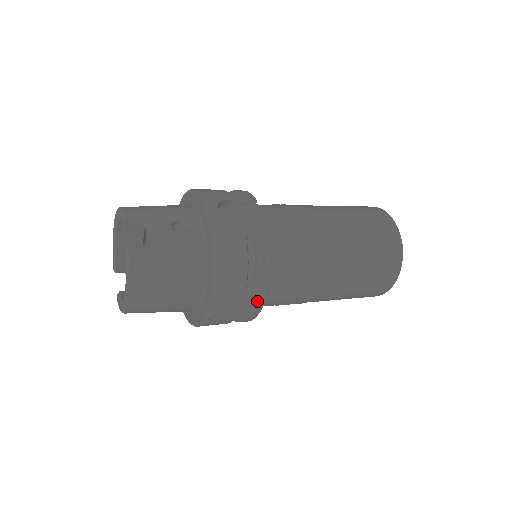
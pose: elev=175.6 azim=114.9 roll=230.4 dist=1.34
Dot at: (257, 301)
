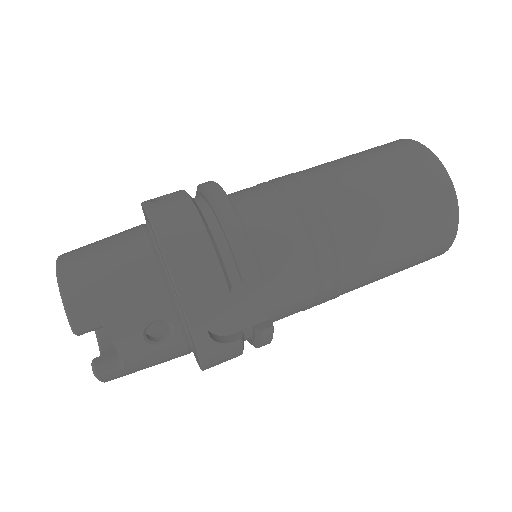
Dot at: occluded
